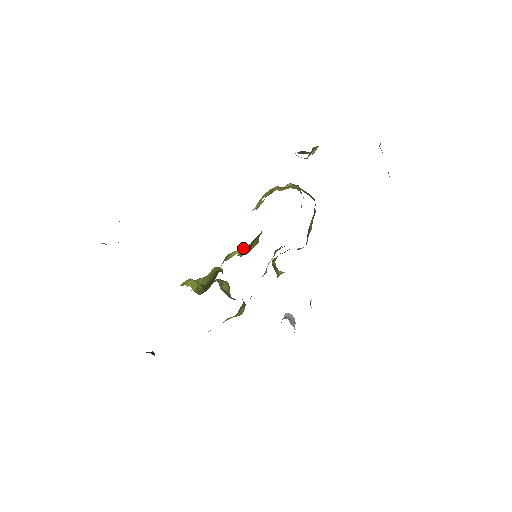
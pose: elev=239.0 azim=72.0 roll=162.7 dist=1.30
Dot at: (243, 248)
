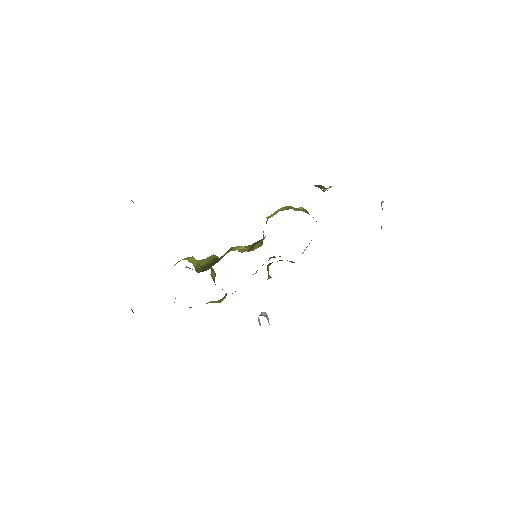
Dot at: occluded
